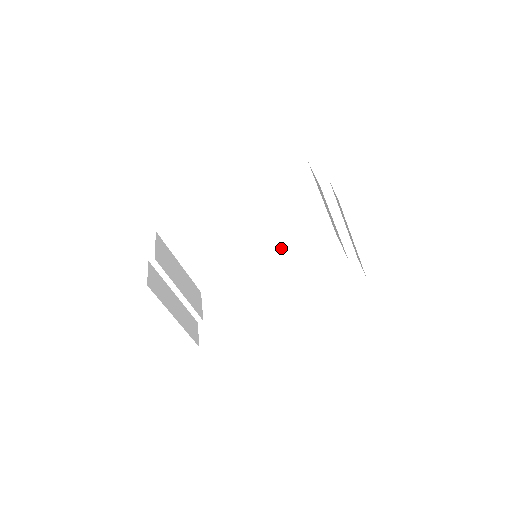
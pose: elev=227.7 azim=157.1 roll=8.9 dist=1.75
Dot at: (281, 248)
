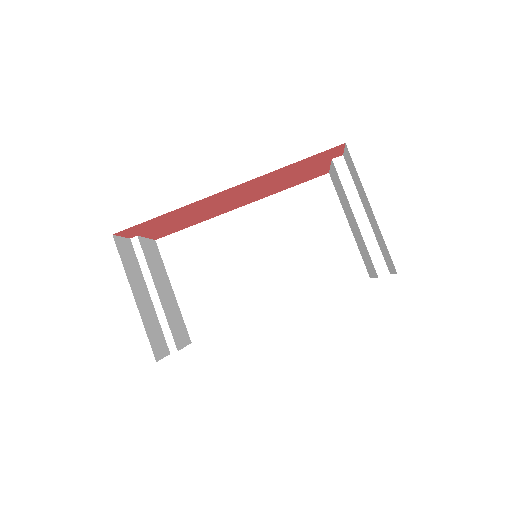
Dot at: (298, 289)
